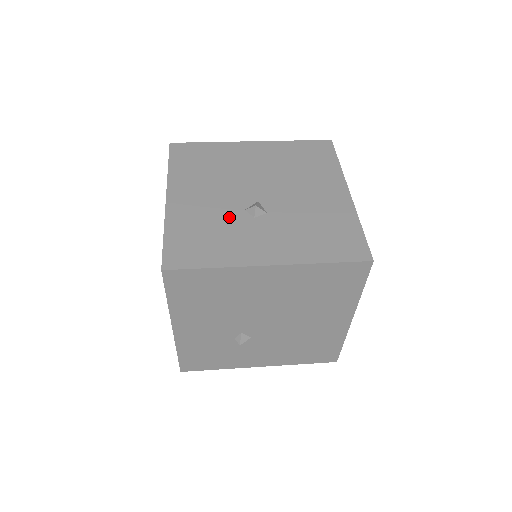
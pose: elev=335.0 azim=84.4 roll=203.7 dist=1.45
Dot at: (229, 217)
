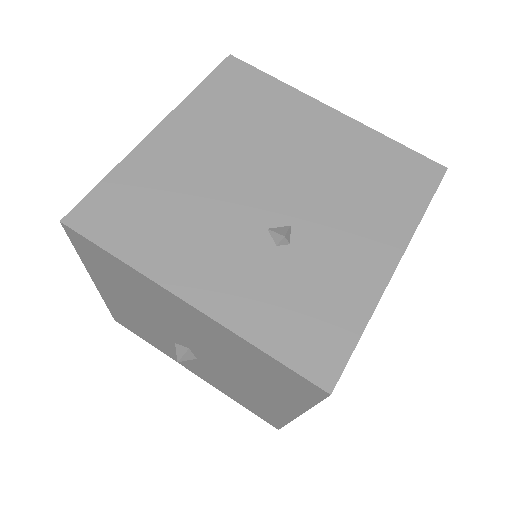
Dot at: (160, 336)
